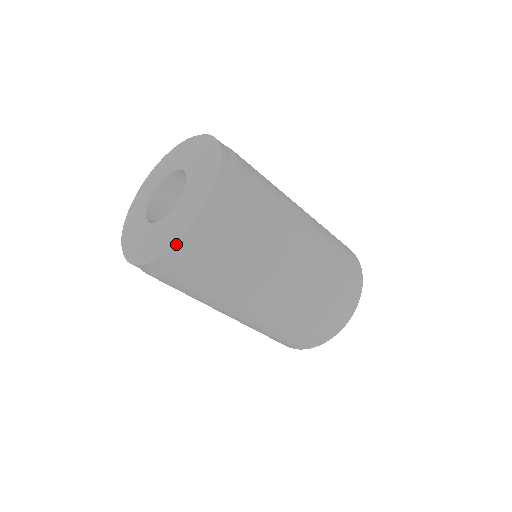
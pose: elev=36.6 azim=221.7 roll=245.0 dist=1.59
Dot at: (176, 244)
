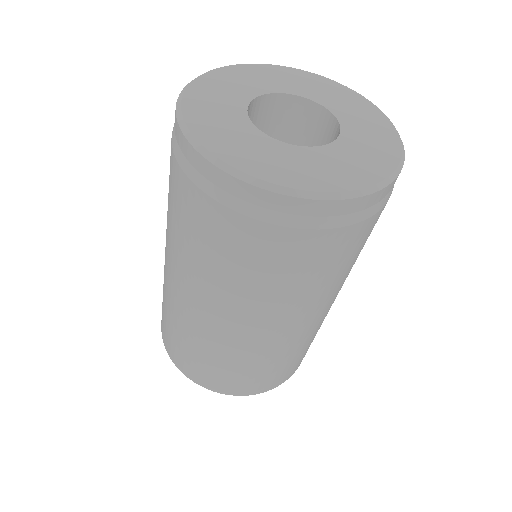
Dot at: (326, 200)
